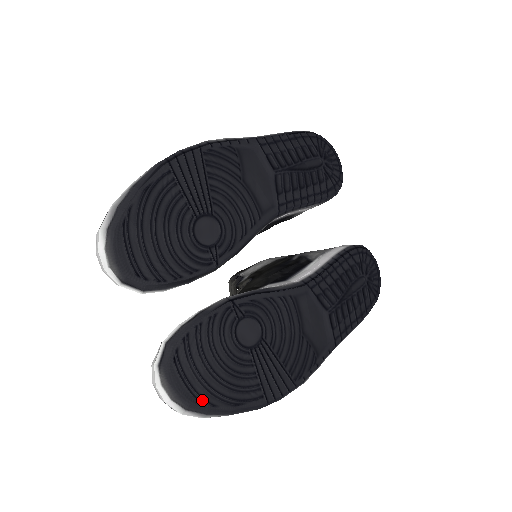
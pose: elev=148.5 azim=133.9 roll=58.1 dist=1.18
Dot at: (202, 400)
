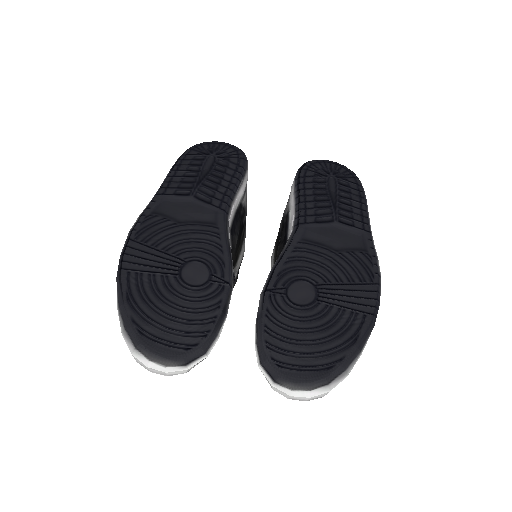
Dot at: (329, 366)
